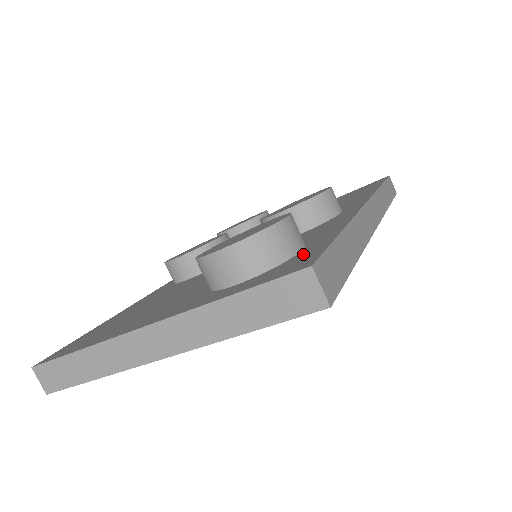
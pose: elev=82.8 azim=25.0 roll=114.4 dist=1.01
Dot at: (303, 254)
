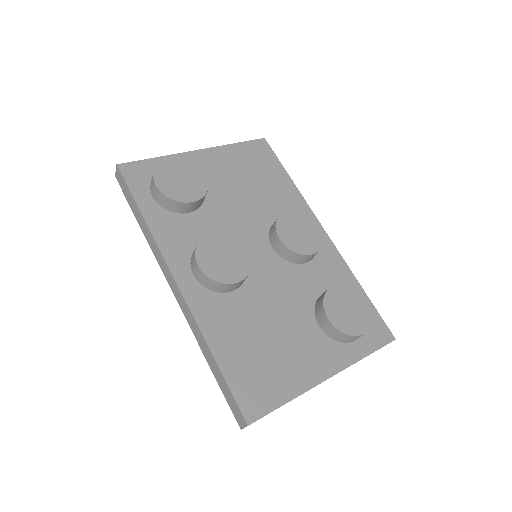
Dot at: occluded
